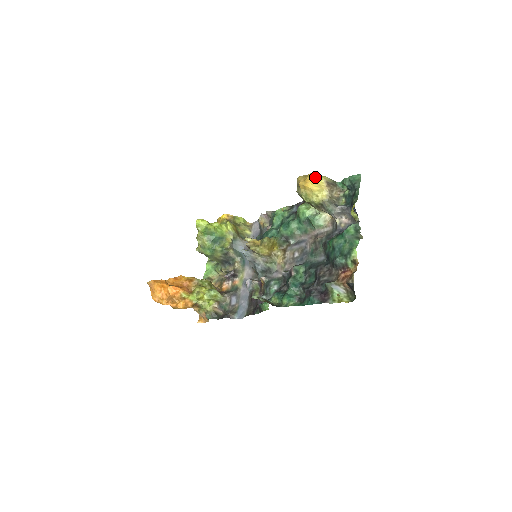
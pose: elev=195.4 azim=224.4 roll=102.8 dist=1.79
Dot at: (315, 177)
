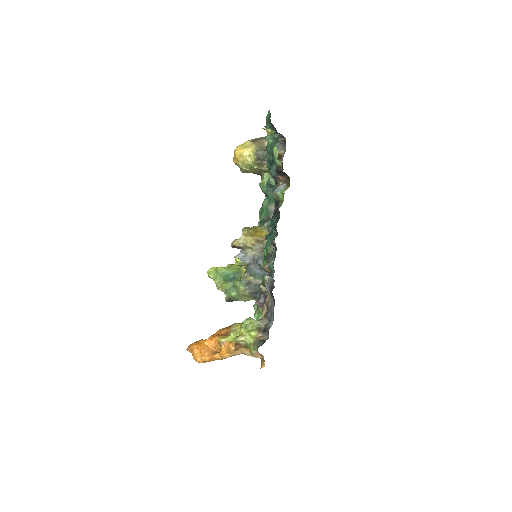
Dot at: (240, 145)
